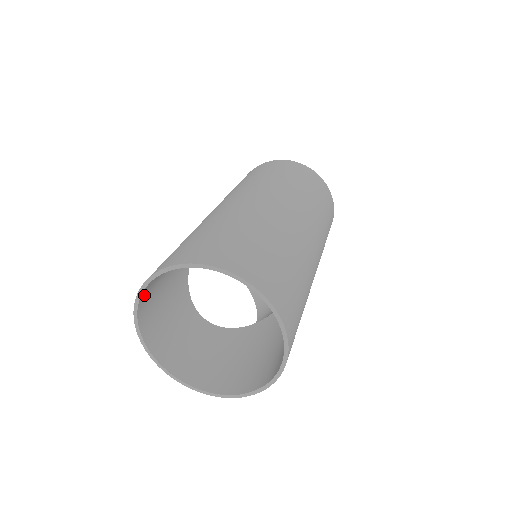
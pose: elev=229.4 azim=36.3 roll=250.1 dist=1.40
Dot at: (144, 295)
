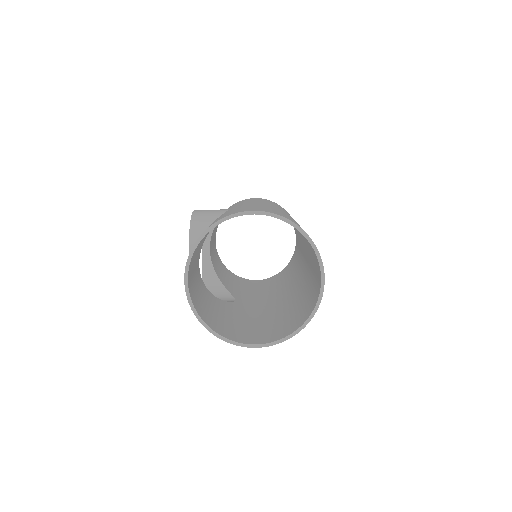
Dot at: occluded
